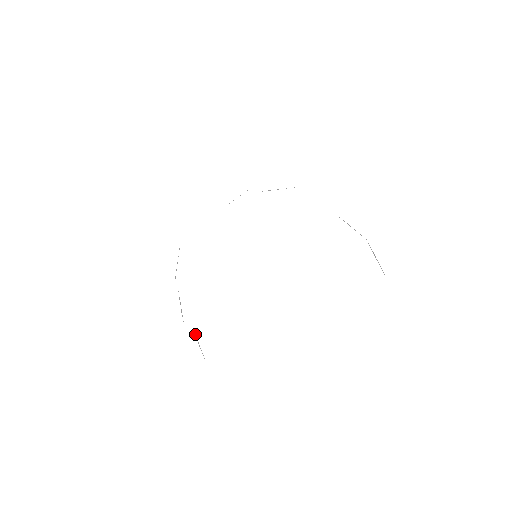
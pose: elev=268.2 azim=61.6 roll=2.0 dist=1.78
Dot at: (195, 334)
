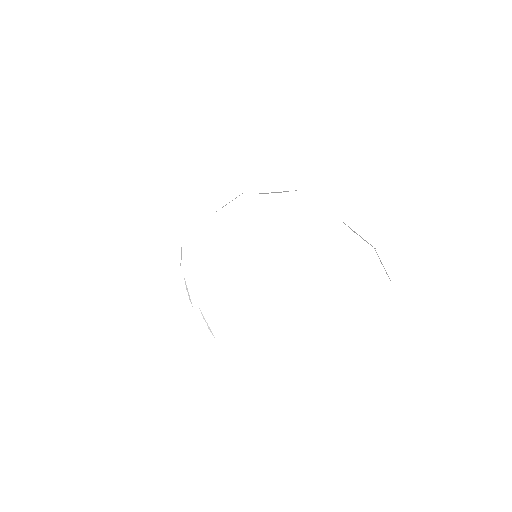
Dot at: (203, 316)
